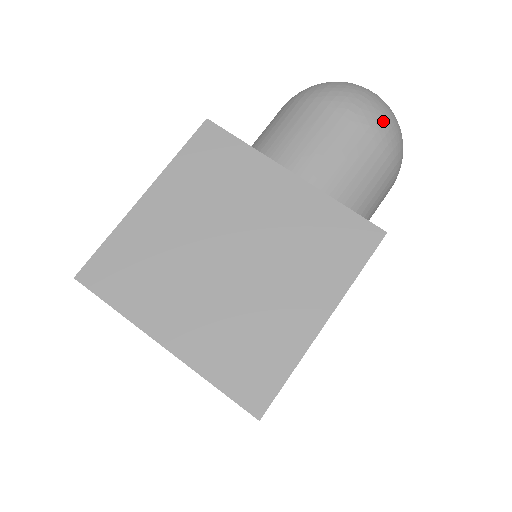
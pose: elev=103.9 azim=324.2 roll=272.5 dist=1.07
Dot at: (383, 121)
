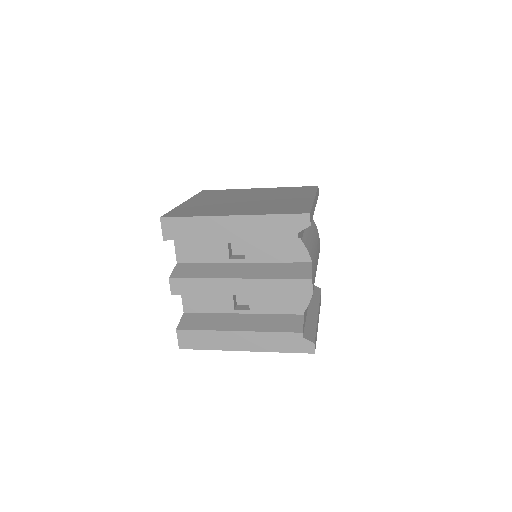
Dot at: occluded
